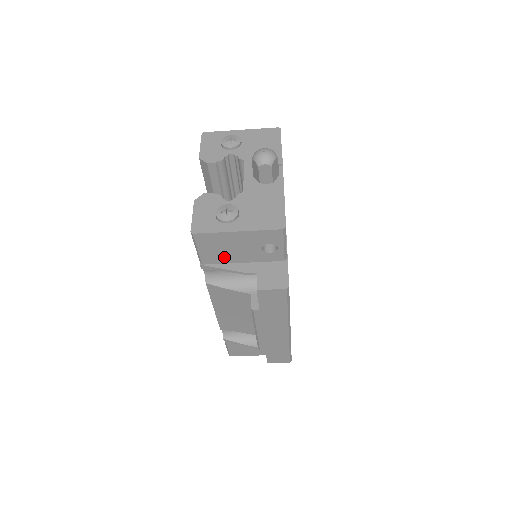
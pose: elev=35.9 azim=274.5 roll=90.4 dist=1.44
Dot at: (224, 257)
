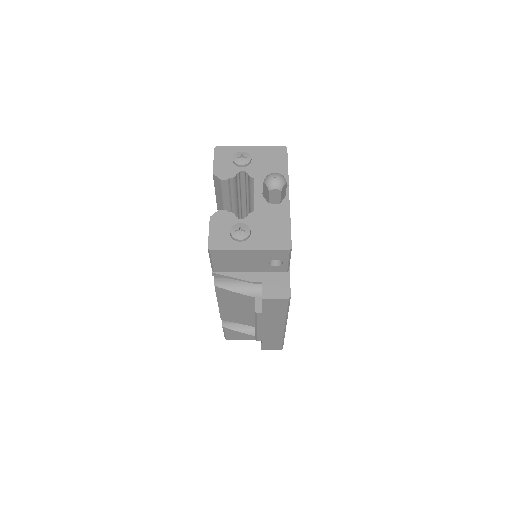
Dot at: (234, 268)
